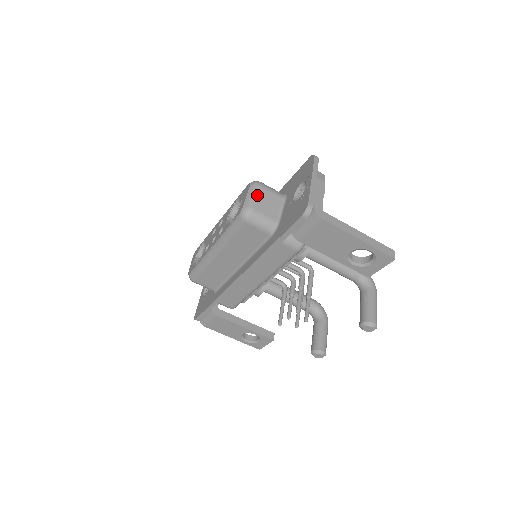
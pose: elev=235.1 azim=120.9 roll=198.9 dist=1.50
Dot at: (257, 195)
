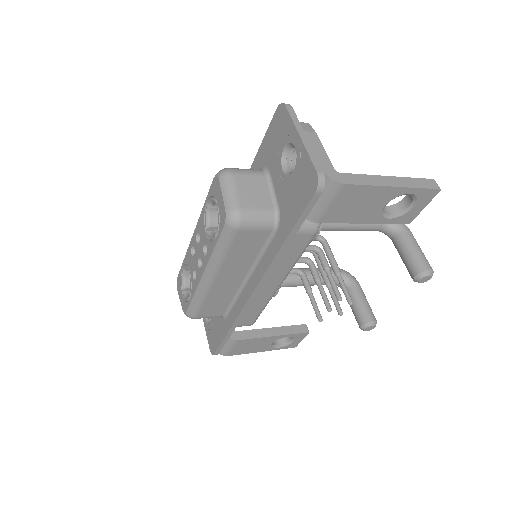
Dot at: (235, 188)
